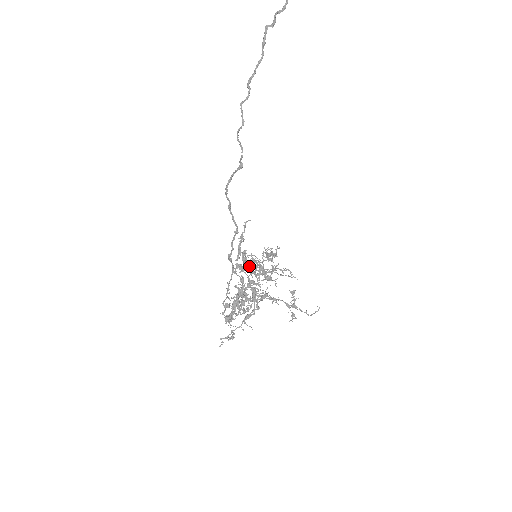
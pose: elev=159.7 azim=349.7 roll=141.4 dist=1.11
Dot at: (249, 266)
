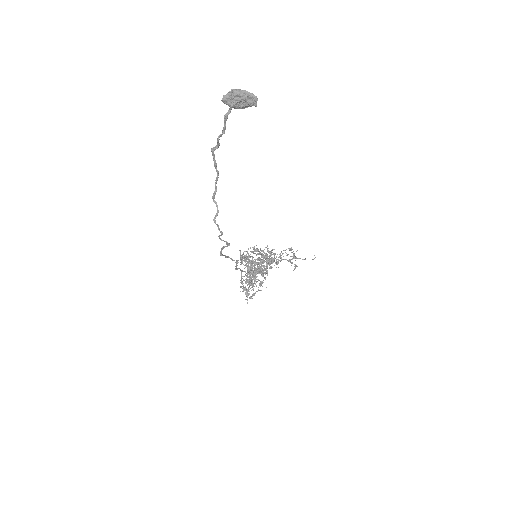
Dot at: (254, 273)
